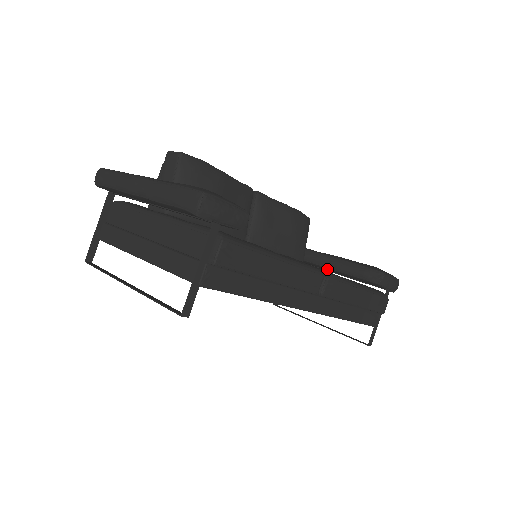
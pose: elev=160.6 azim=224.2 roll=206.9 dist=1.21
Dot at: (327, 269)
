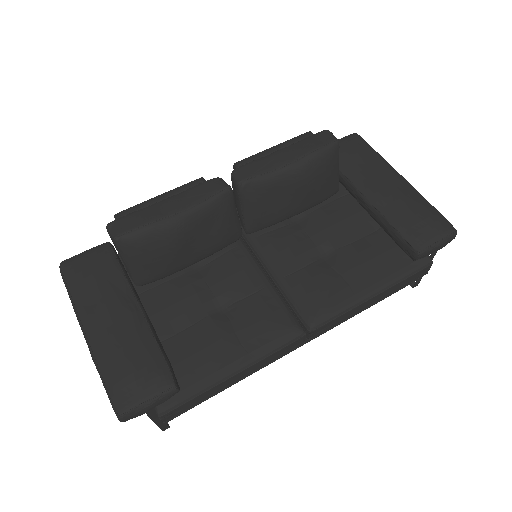
Dot at: occluded
